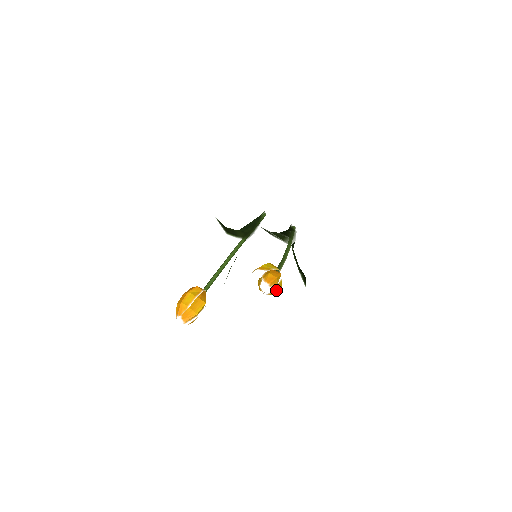
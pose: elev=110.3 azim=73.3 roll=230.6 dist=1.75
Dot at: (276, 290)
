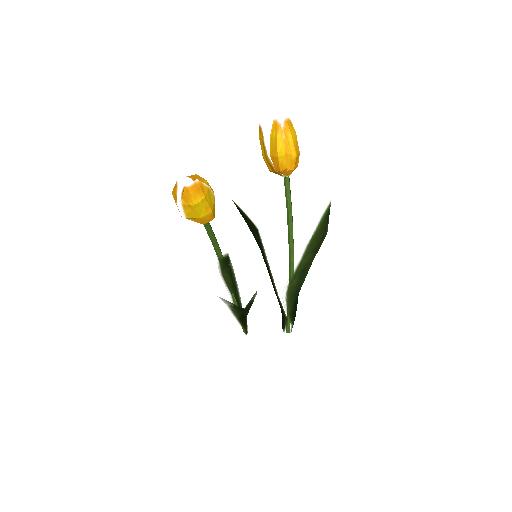
Dot at: (294, 131)
